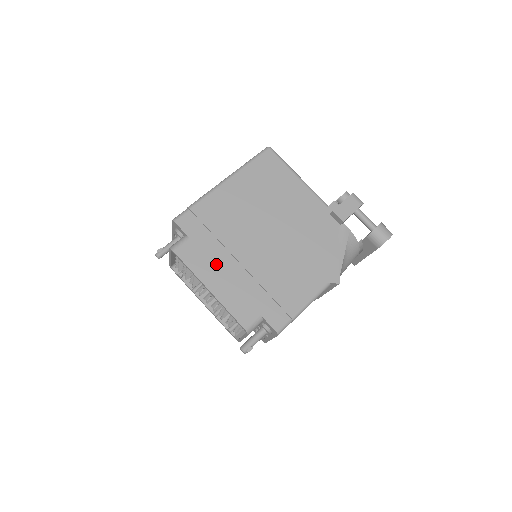
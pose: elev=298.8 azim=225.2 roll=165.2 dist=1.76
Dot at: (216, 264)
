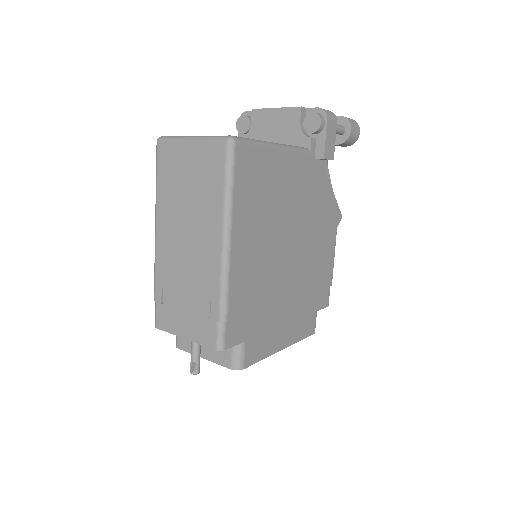
Dot at: (275, 327)
